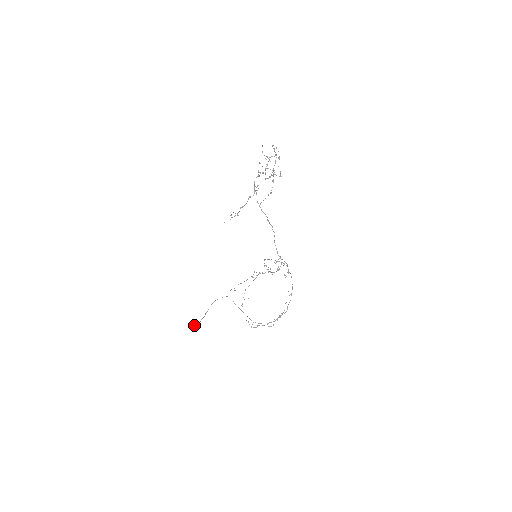
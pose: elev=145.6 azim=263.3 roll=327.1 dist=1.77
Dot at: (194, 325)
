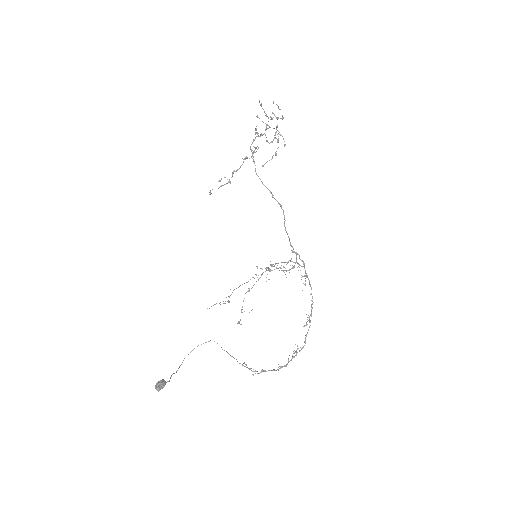
Dot at: (161, 380)
